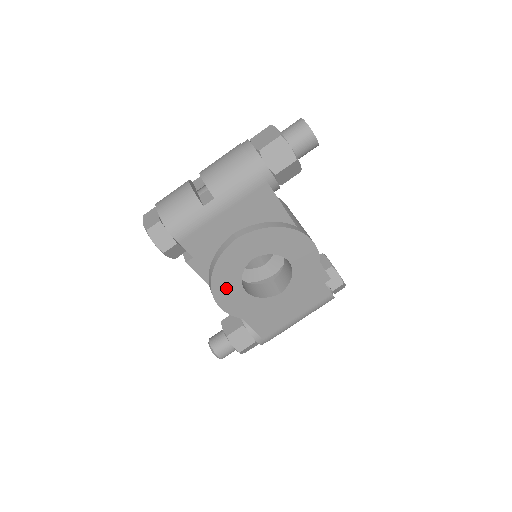
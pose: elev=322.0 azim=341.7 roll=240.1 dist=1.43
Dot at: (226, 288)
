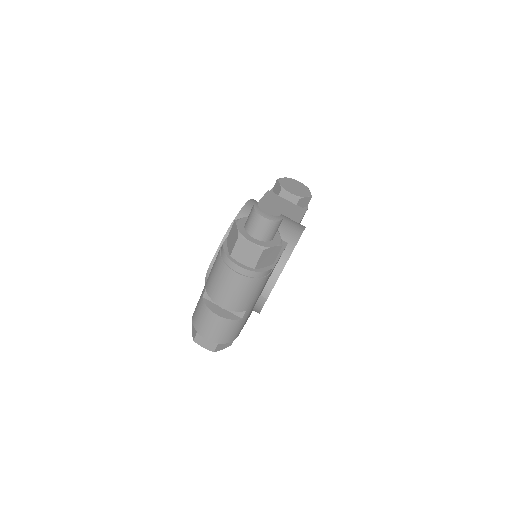
Dot at: occluded
